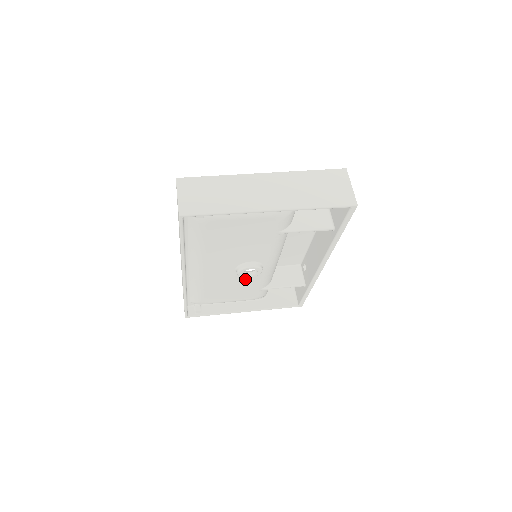
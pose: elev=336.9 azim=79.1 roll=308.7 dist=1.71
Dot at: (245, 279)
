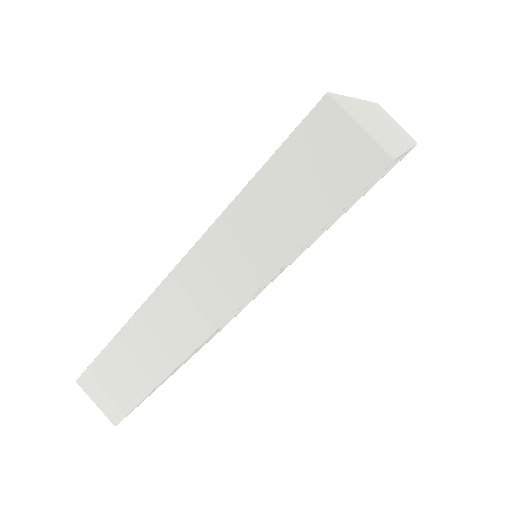
Dot at: occluded
